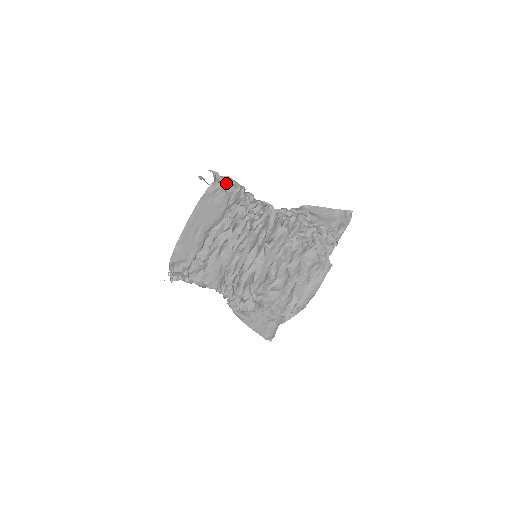
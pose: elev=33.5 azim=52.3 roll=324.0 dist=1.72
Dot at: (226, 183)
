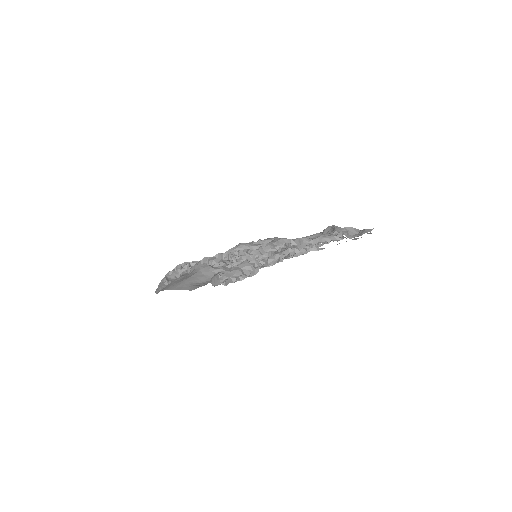
Dot at: occluded
